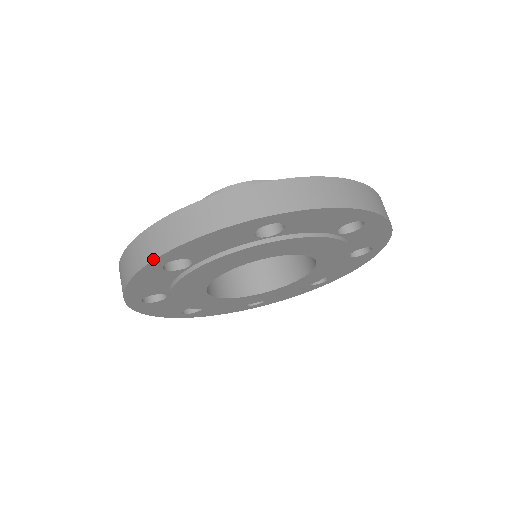
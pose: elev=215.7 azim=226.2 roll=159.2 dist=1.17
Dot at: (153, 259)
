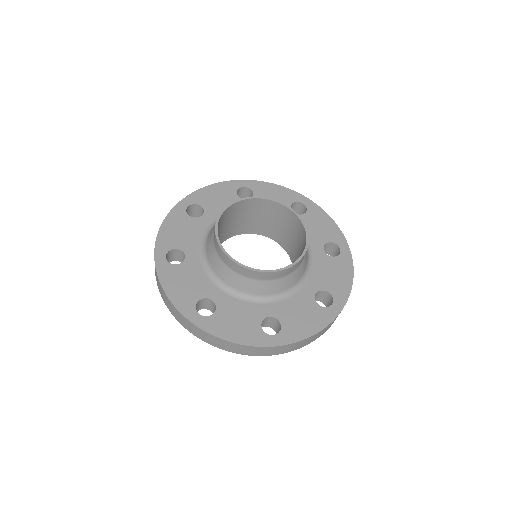
Dot at: occluded
